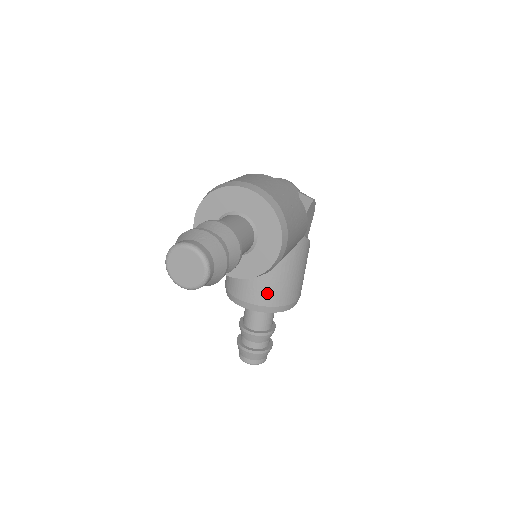
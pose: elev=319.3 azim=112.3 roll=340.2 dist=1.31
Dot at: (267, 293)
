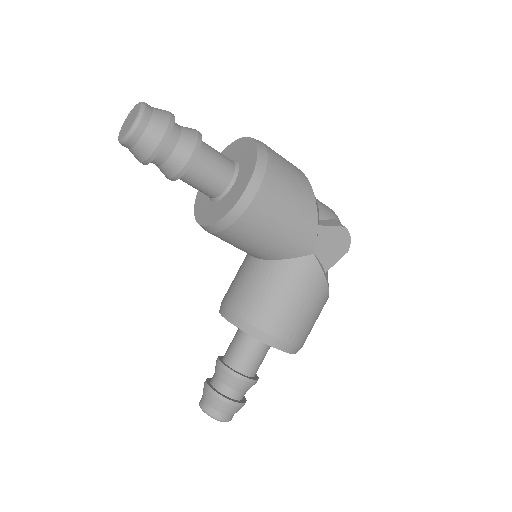
Dot at: (246, 300)
